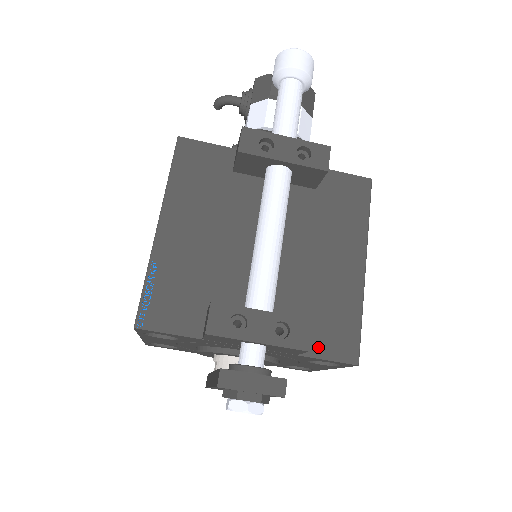
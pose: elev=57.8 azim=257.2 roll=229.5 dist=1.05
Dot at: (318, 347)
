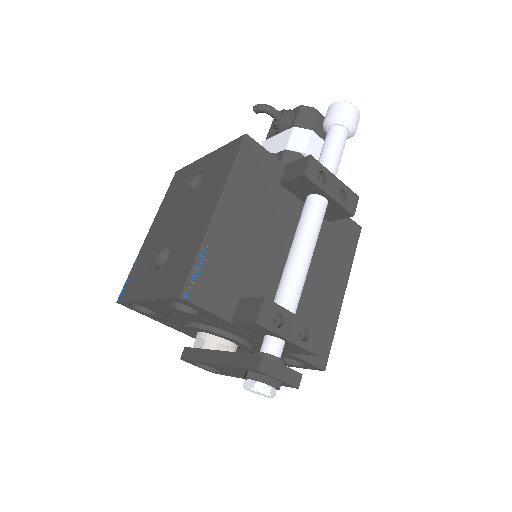
Dot at: occluded
